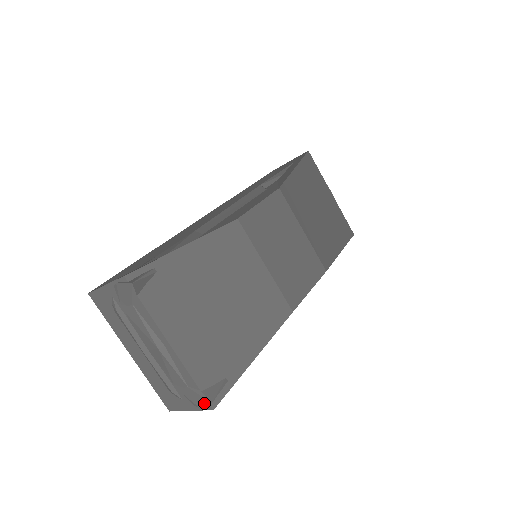
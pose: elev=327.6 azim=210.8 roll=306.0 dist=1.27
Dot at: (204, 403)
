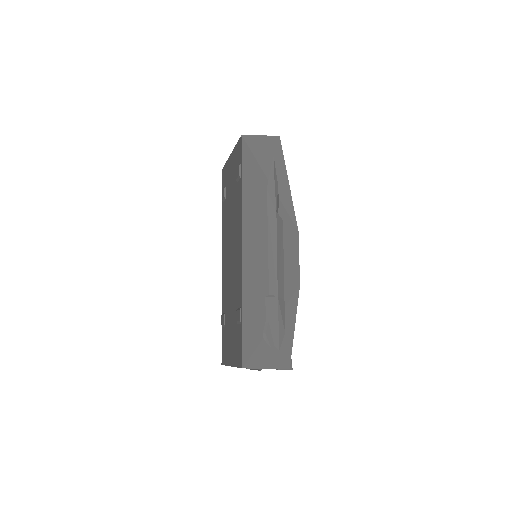
Dot at: occluded
